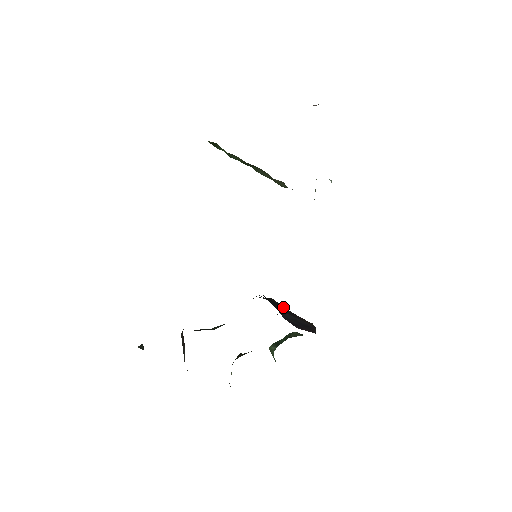
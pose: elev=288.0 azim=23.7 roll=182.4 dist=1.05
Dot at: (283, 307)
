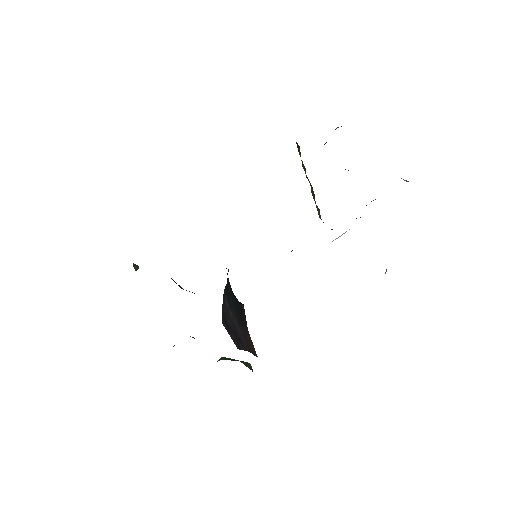
Dot at: (245, 319)
